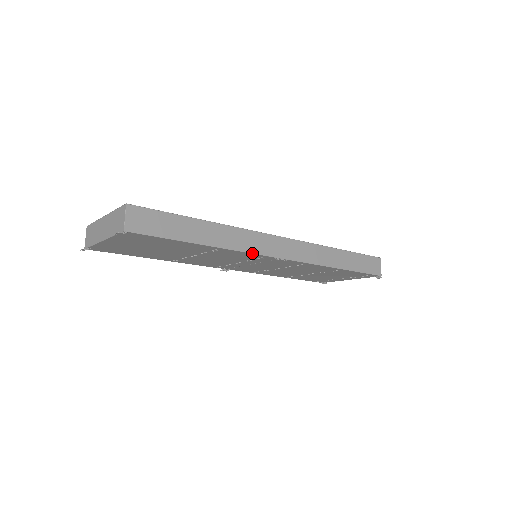
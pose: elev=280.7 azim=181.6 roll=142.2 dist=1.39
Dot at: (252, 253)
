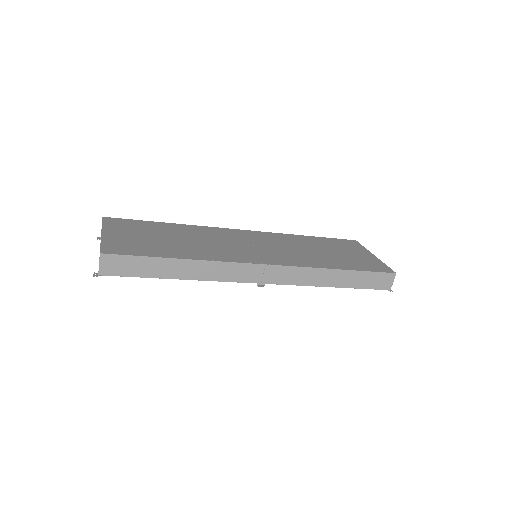
Dot at: (228, 281)
